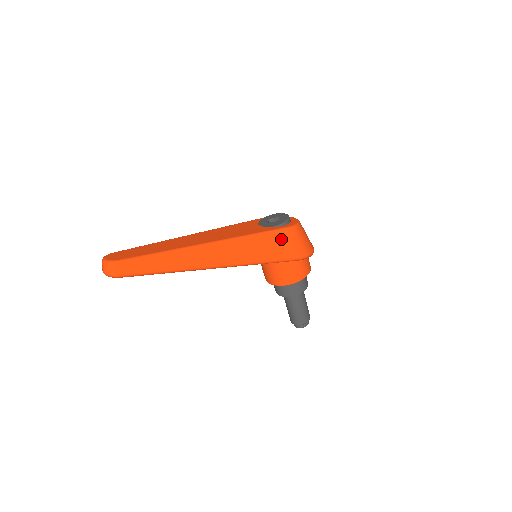
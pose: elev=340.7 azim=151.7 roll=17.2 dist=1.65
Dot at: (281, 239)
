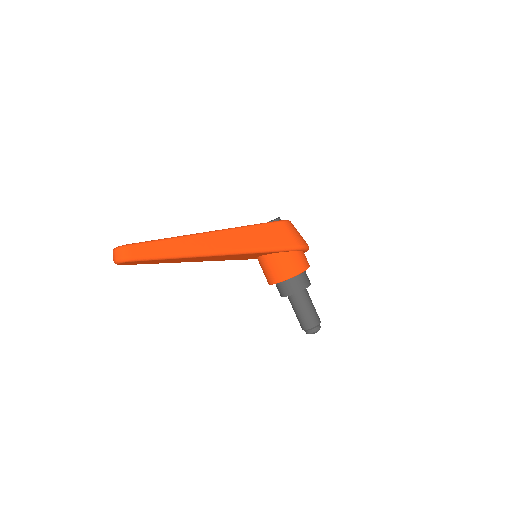
Dot at: (276, 230)
